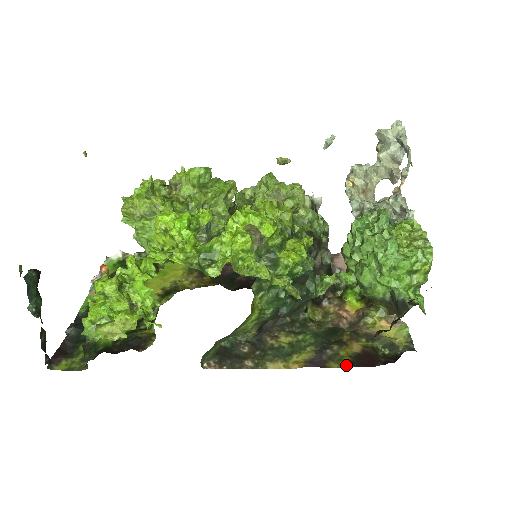
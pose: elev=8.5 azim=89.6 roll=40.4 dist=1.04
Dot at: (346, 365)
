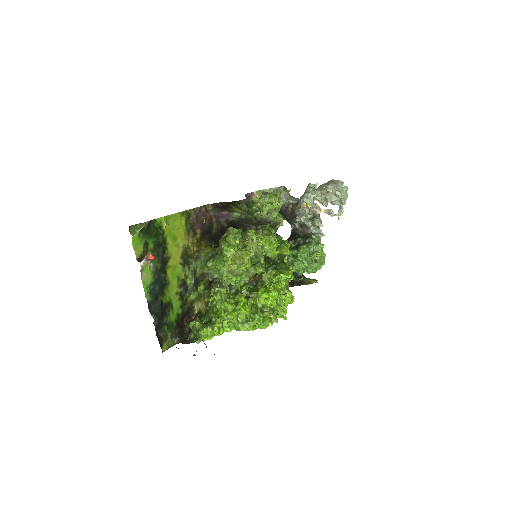
Dot at: occluded
